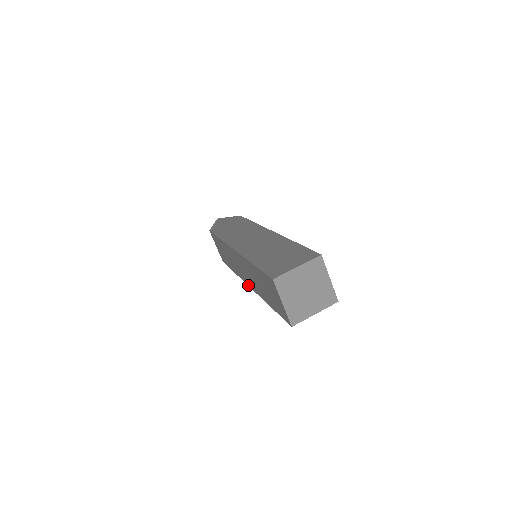
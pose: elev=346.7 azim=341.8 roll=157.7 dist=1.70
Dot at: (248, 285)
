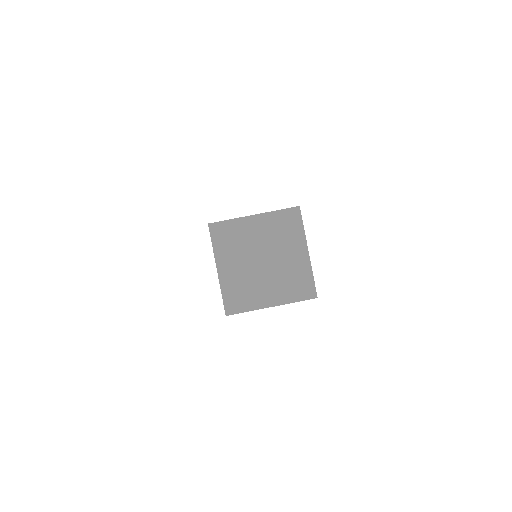
Dot at: occluded
